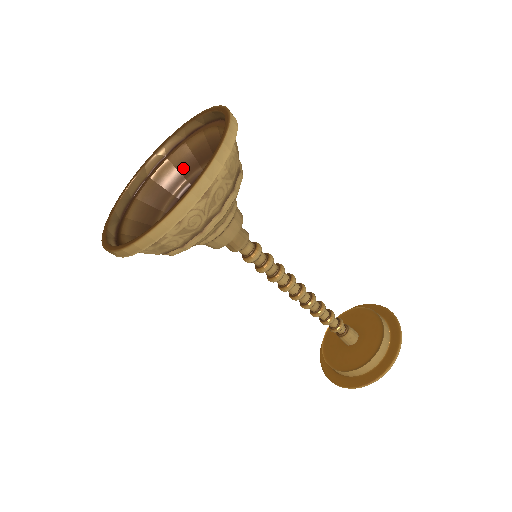
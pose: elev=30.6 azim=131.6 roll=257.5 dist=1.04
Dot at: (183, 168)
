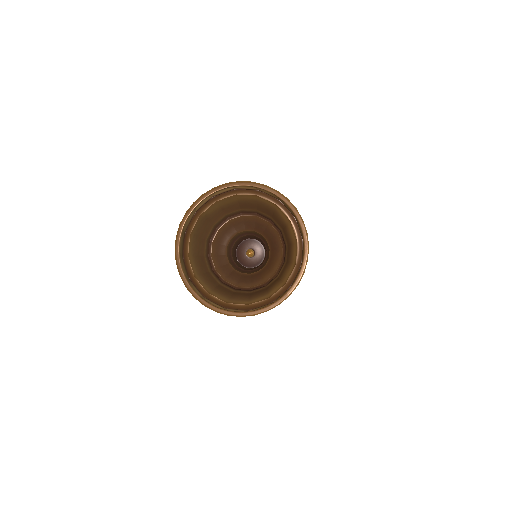
Dot at: (226, 208)
